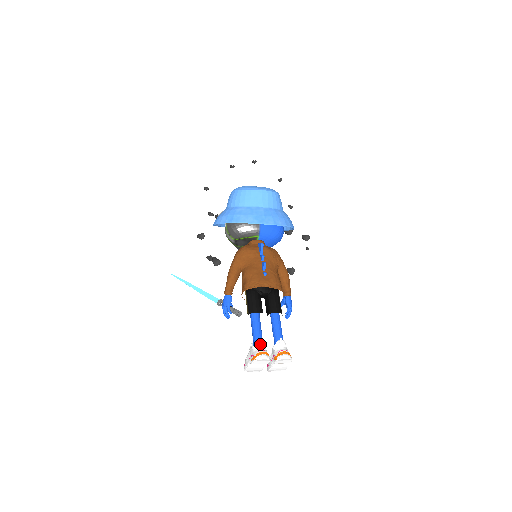
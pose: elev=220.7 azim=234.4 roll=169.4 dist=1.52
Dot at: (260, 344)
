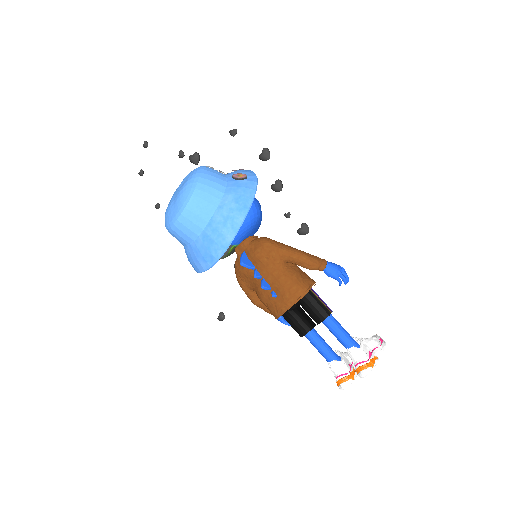
Dot at: (332, 368)
